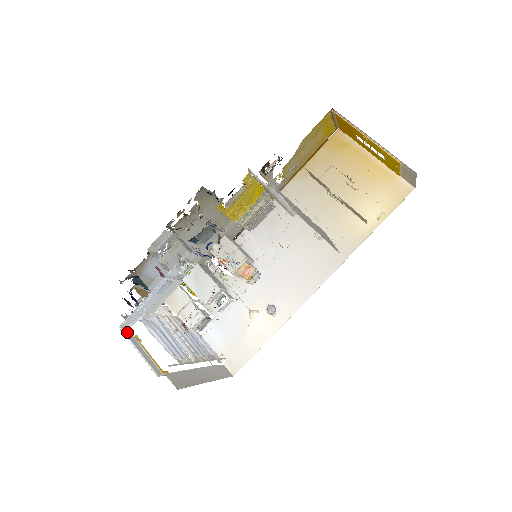
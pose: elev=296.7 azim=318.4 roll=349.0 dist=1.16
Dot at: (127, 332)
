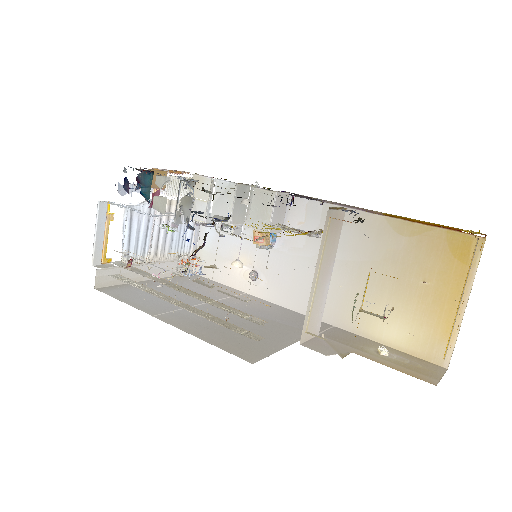
Dot at: (103, 209)
